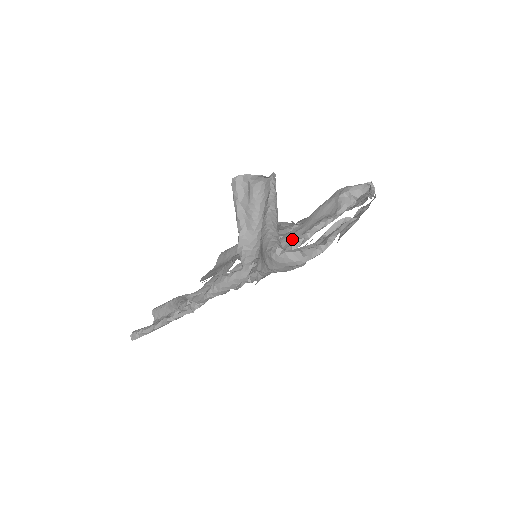
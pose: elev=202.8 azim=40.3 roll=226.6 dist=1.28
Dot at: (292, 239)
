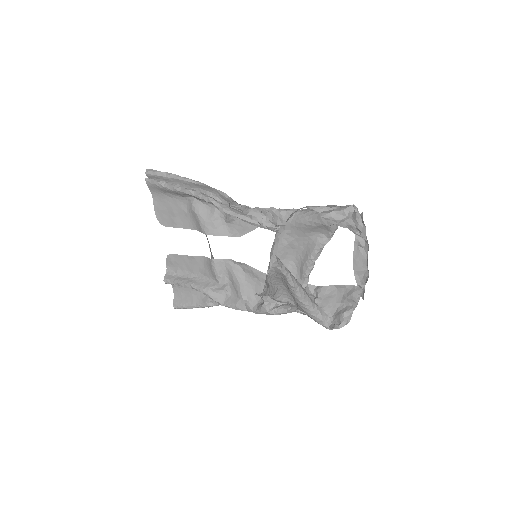
Dot at: (290, 249)
